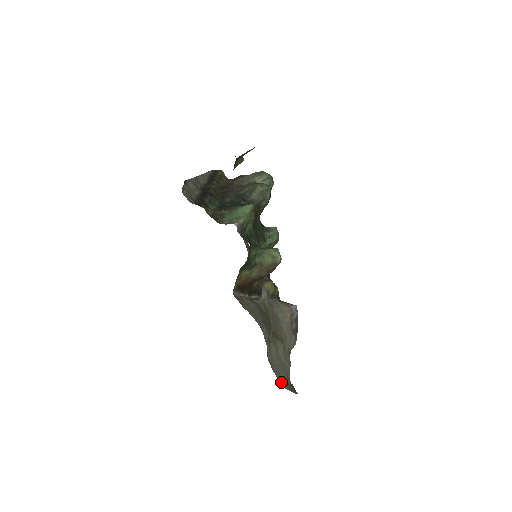
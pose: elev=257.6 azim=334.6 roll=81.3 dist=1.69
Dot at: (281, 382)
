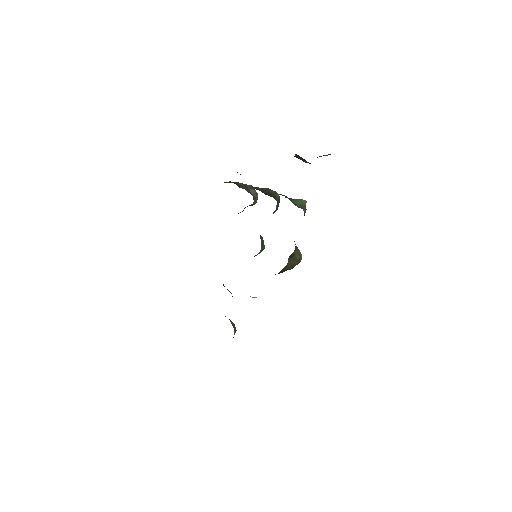
Dot at: occluded
